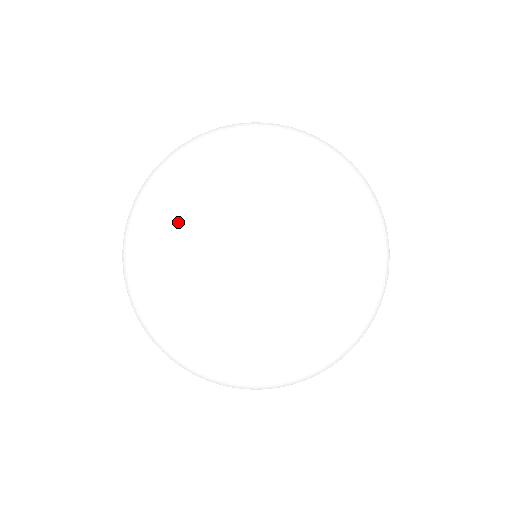
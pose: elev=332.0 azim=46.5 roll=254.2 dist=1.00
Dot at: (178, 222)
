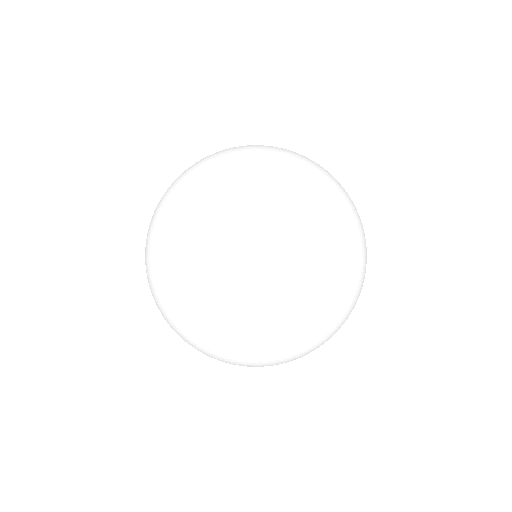
Dot at: (178, 177)
